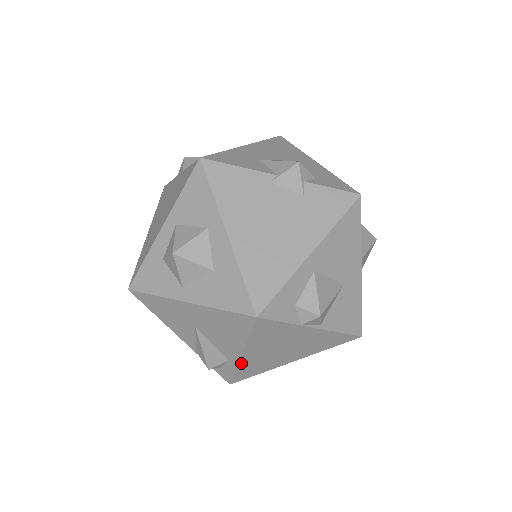
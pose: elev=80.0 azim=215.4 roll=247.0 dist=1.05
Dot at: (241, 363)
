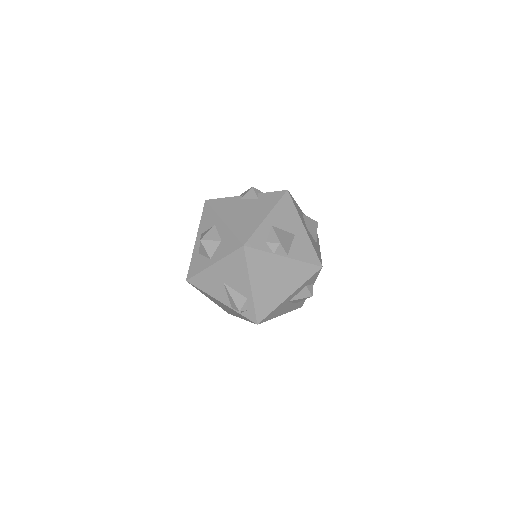
Dot at: (254, 296)
